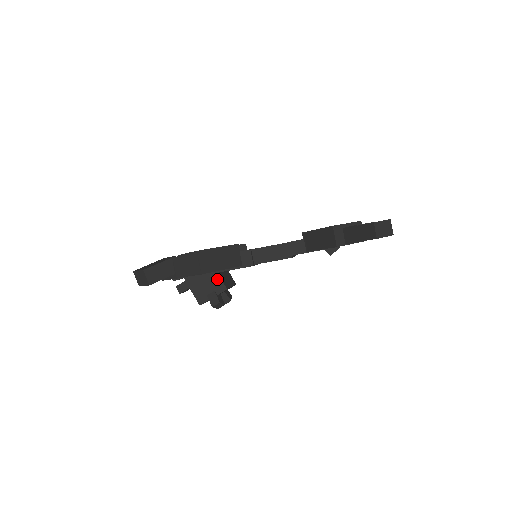
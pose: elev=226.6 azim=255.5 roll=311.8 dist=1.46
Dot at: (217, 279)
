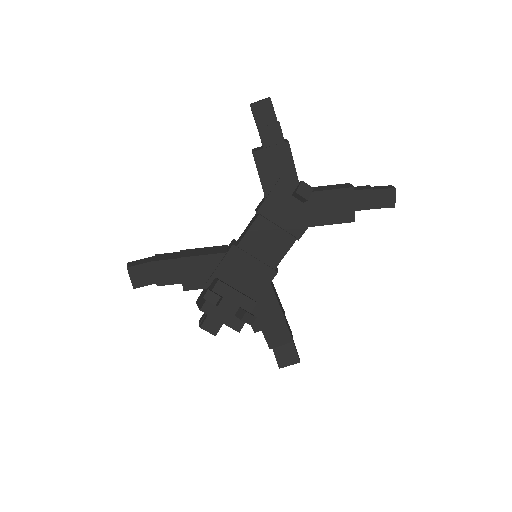
Dot at: (214, 281)
